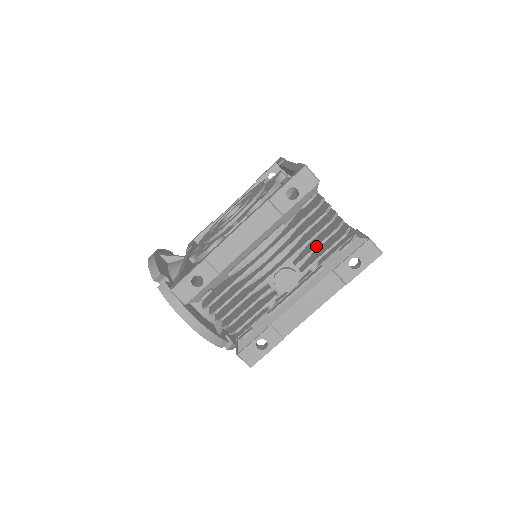
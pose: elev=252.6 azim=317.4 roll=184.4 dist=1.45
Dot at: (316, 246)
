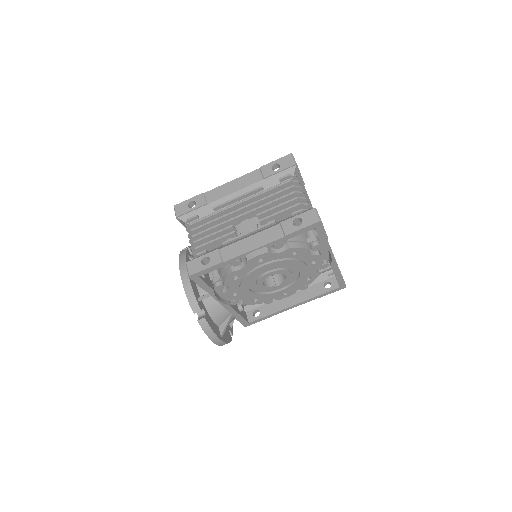
Dot at: (277, 205)
